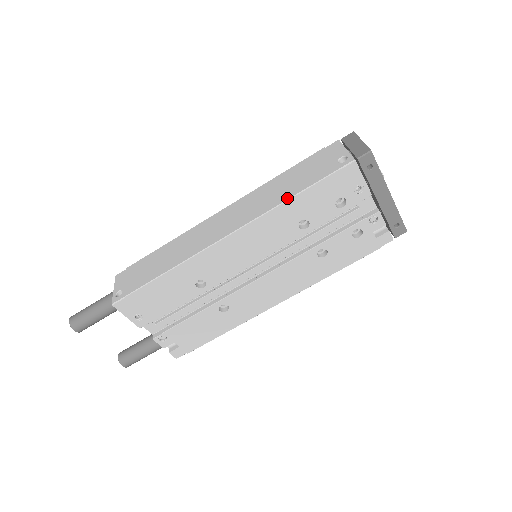
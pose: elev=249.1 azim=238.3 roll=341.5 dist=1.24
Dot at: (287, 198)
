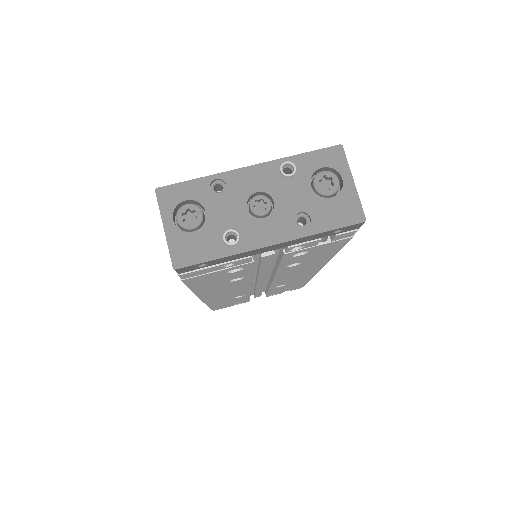
Dot at: occluded
